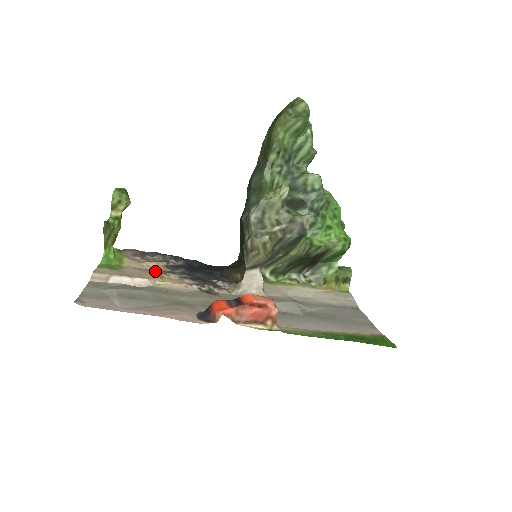
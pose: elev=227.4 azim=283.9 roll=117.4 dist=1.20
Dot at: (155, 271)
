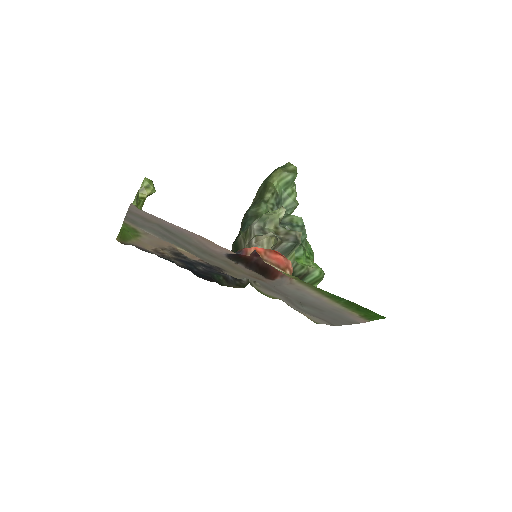
Dot at: (167, 248)
